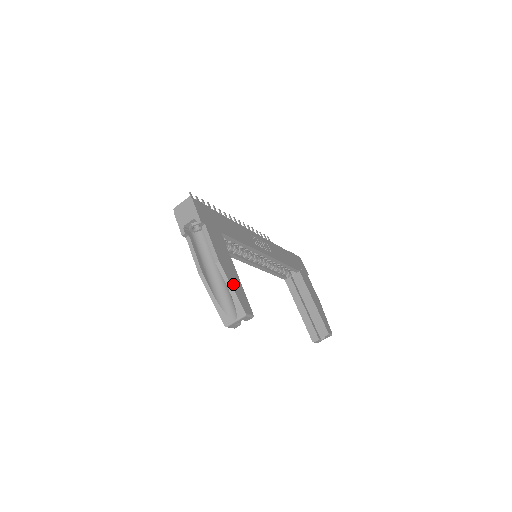
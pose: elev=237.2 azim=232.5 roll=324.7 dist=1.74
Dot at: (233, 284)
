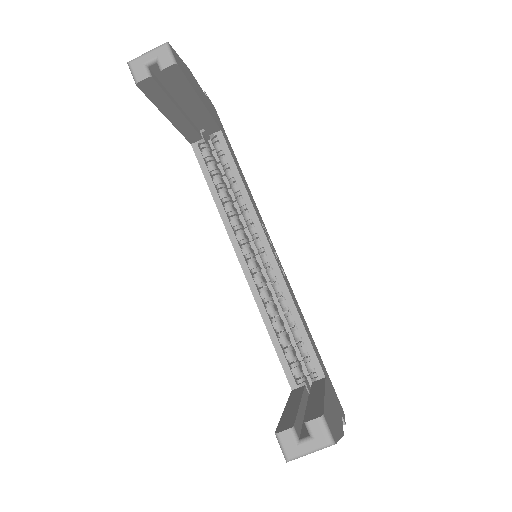
Dot at: (184, 66)
